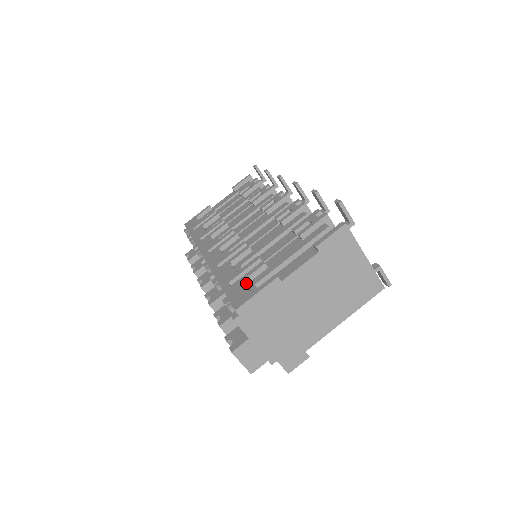
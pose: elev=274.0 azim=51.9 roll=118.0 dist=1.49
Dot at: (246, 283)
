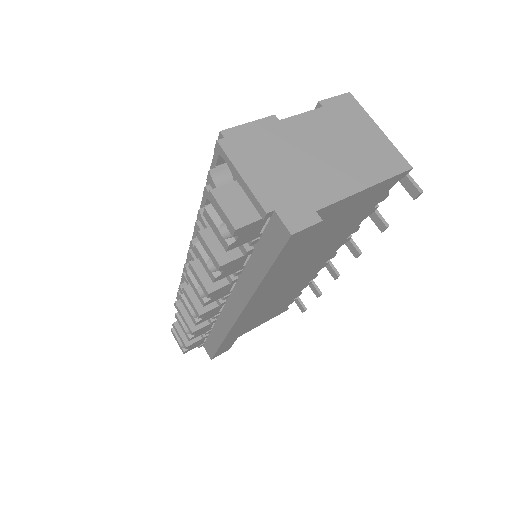
Dot at: occluded
